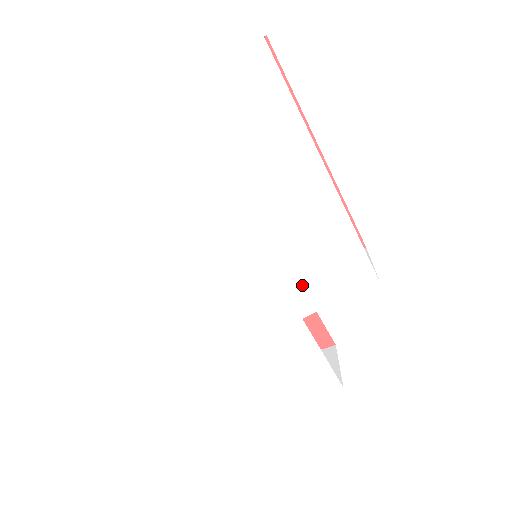
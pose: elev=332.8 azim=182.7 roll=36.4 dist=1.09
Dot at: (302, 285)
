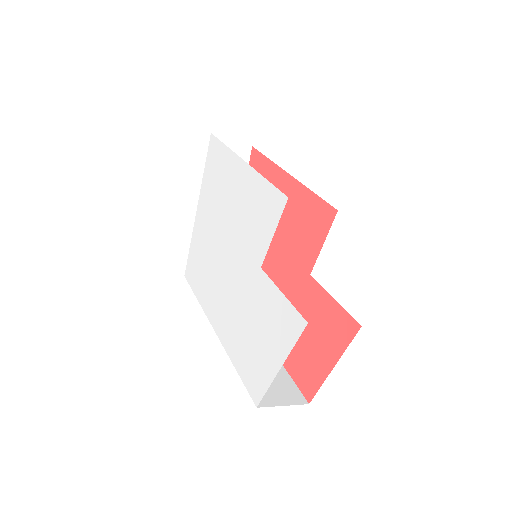
Dot at: (253, 240)
